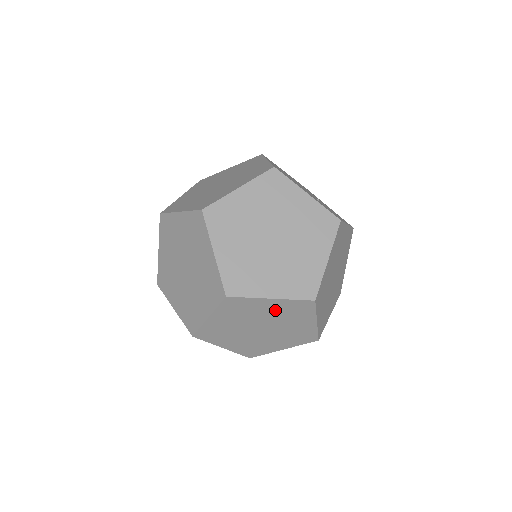
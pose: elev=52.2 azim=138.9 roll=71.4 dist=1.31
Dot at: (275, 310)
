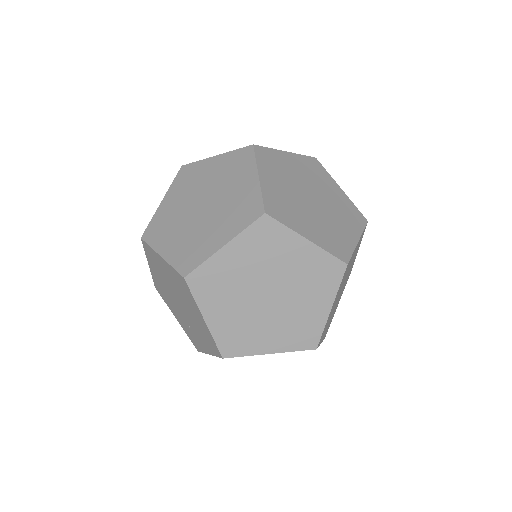
Dot at: (218, 171)
